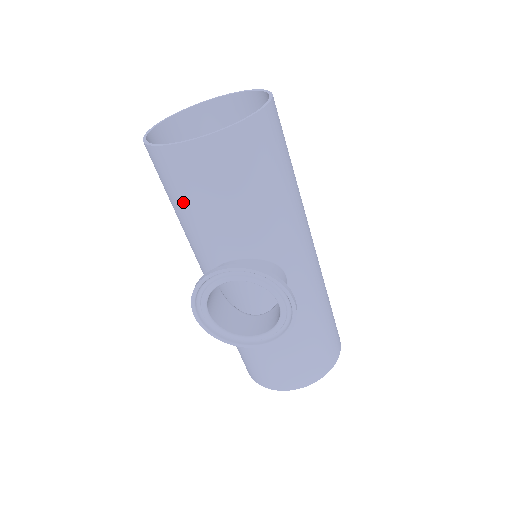
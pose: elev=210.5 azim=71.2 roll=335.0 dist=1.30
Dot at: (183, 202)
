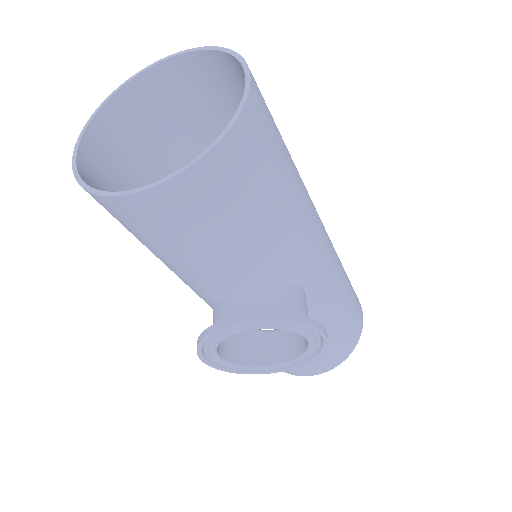
Dot at: (156, 248)
